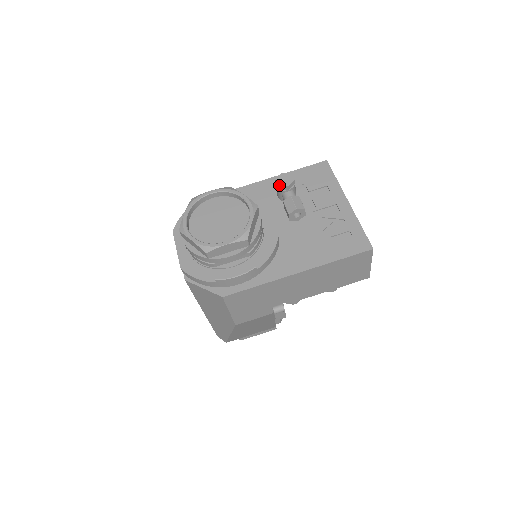
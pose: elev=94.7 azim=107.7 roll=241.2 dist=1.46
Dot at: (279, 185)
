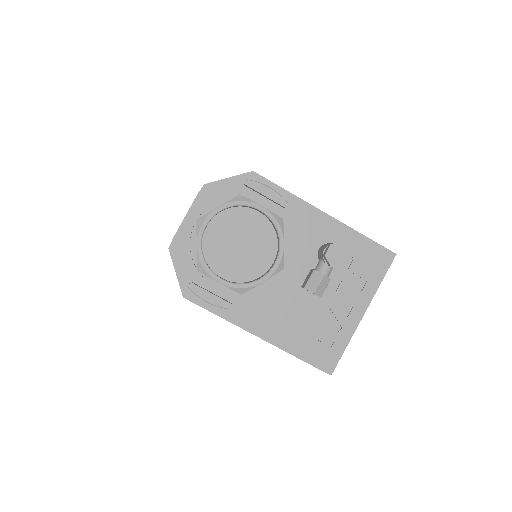
Dot at: (326, 256)
